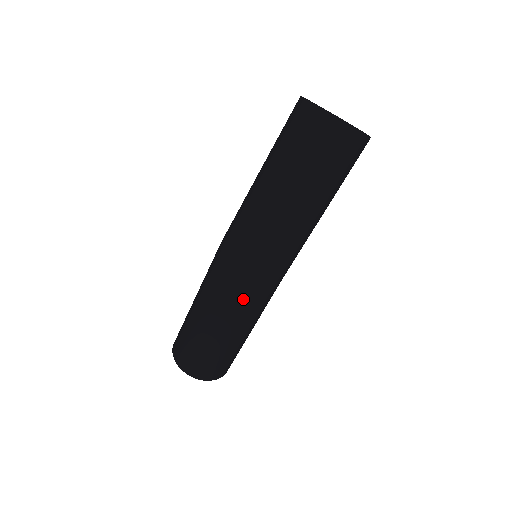
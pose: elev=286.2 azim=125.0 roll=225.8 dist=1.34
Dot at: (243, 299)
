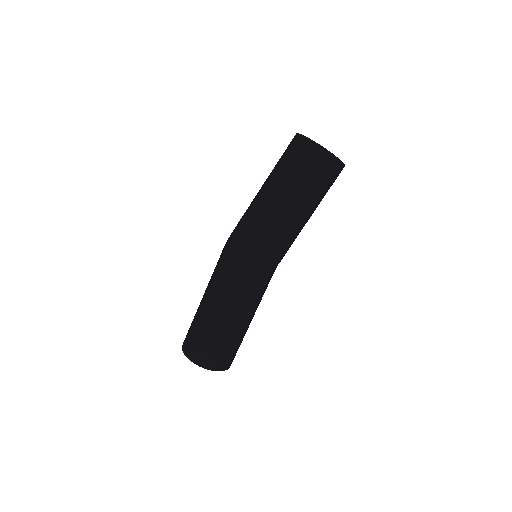
Dot at: (227, 272)
